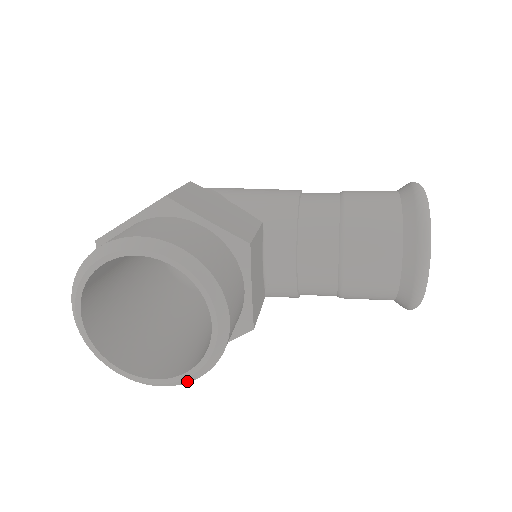
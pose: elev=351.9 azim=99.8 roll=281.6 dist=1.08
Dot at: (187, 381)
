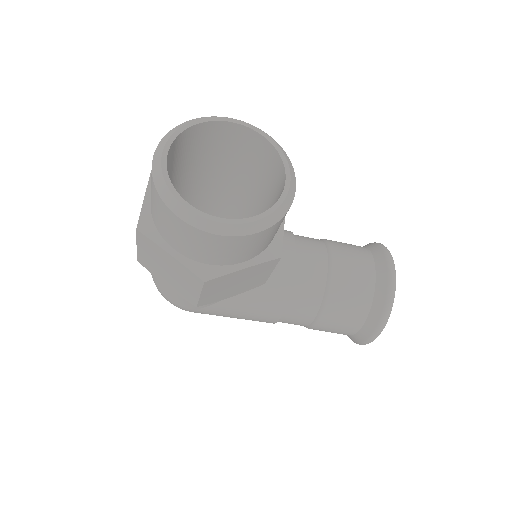
Dot at: (250, 231)
